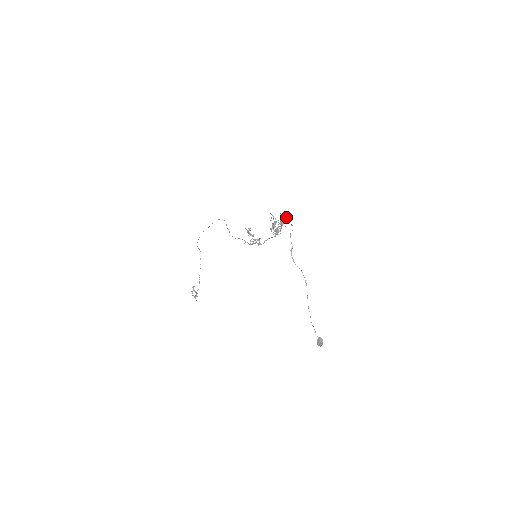
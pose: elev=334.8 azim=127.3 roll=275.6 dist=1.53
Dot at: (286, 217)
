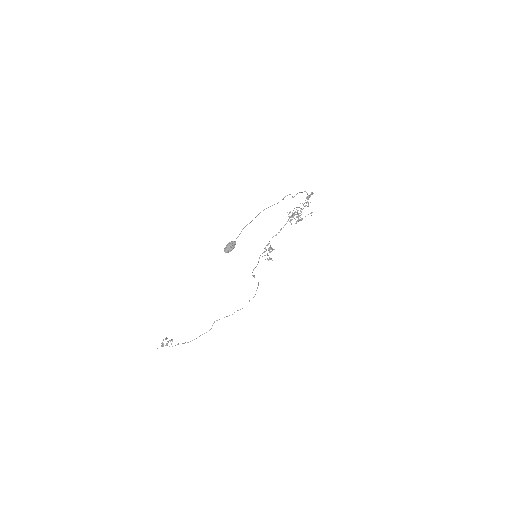
Dot at: (310, 195)
